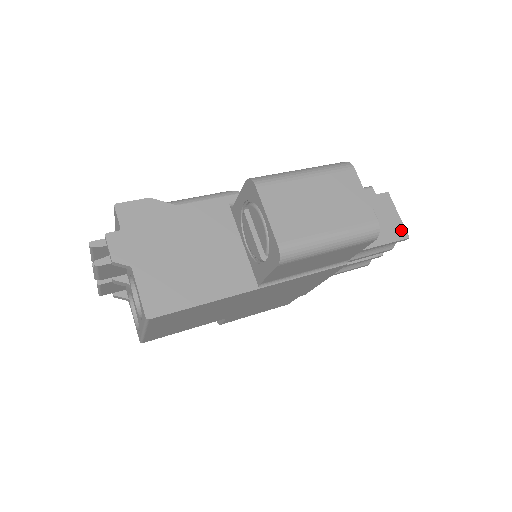
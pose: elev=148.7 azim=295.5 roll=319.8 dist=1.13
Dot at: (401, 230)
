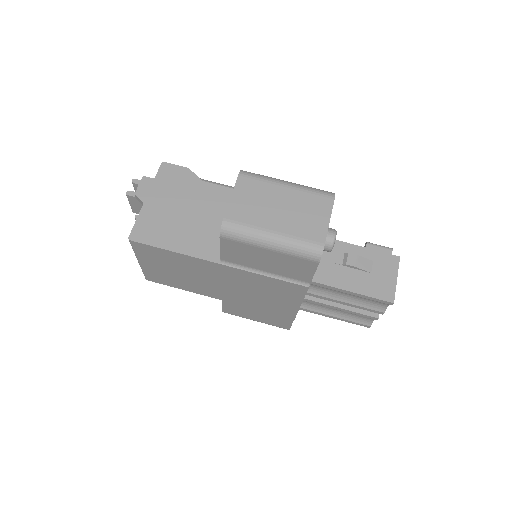
Dot at: (390, 293)
